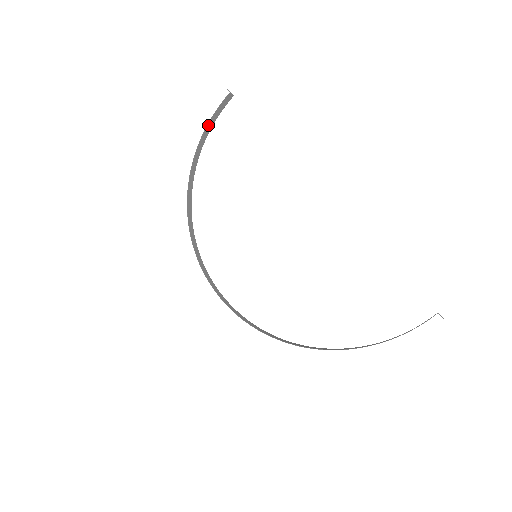
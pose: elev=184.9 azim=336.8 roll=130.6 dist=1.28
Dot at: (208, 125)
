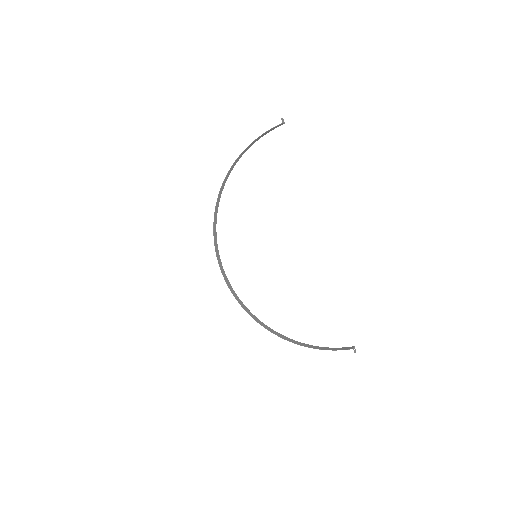
Dot at: (256, 139)
